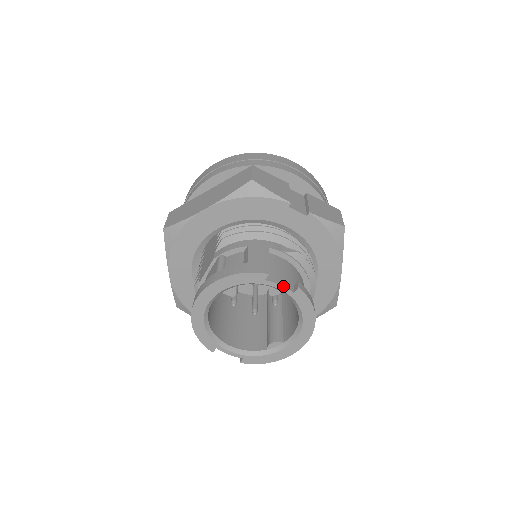
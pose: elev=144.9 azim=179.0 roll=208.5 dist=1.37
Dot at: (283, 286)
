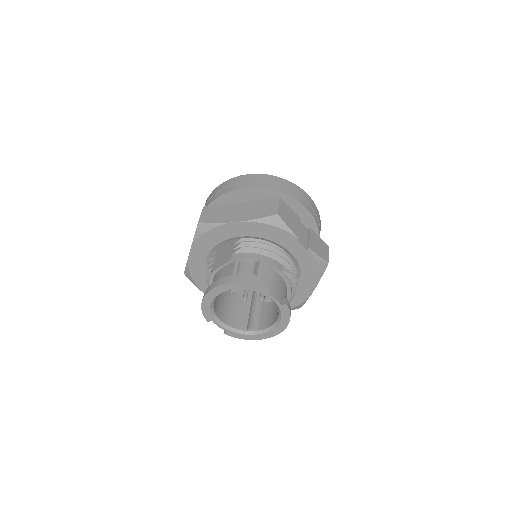
Dot at: (276, 299)
